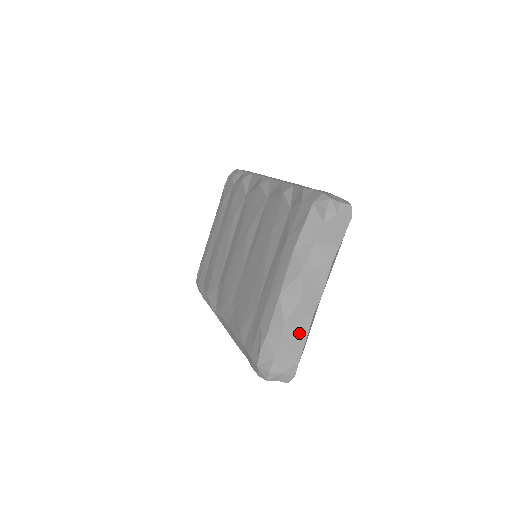
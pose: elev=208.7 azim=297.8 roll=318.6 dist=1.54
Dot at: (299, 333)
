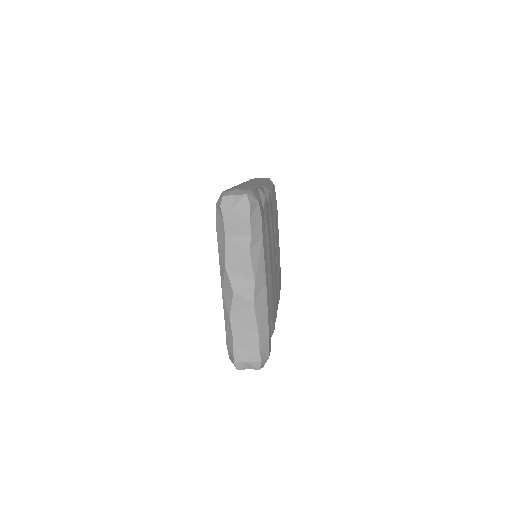
Dot at: (248, 322)
